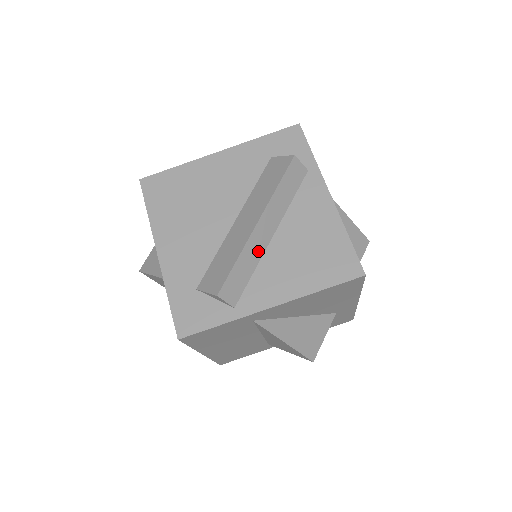
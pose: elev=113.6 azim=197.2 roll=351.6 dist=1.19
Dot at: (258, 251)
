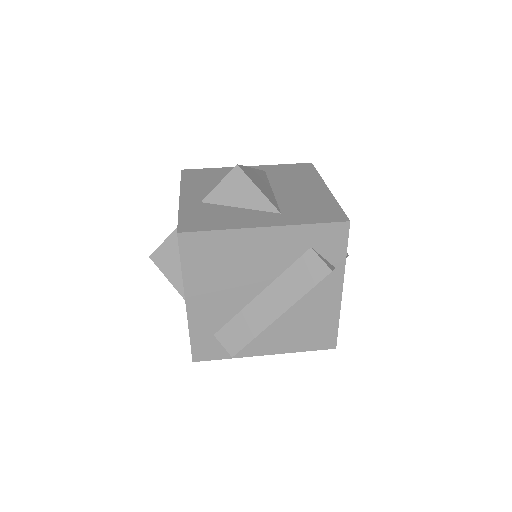
Dot at: occluded
